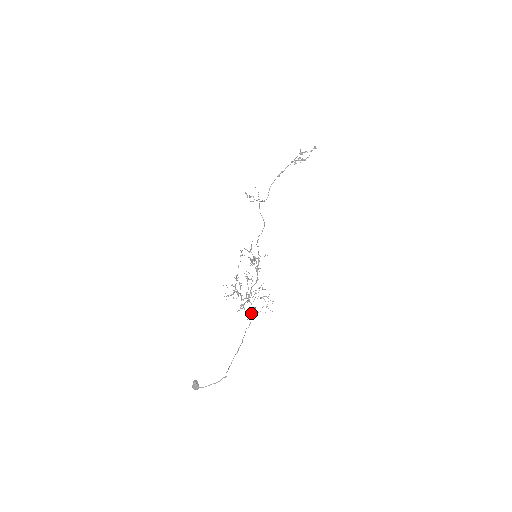
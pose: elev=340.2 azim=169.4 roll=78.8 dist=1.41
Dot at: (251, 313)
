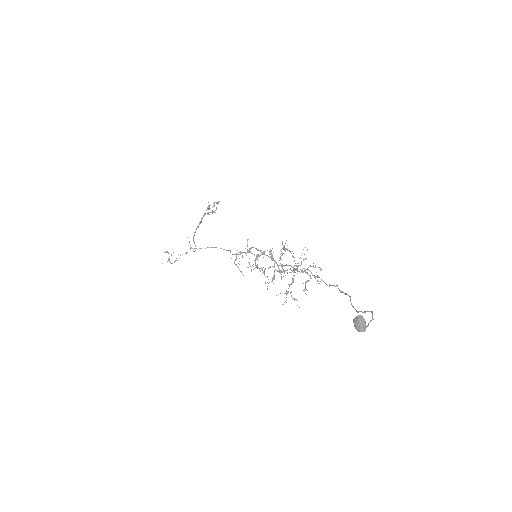
Dot at: (316, 276)
